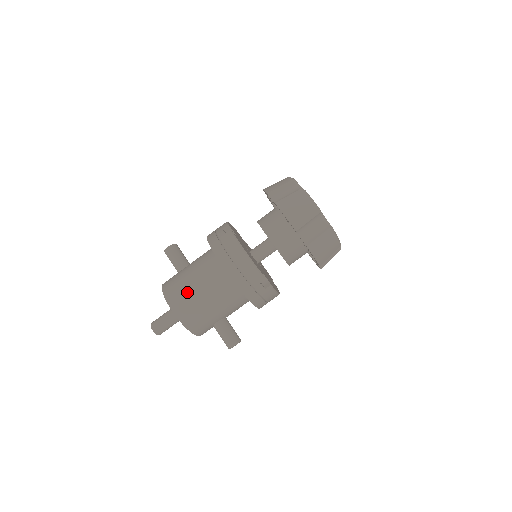
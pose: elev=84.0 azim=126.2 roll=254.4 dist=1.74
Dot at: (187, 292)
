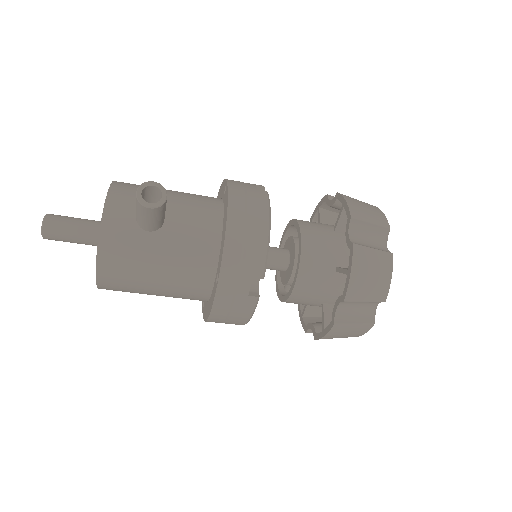
Dot at: (136, 289)
